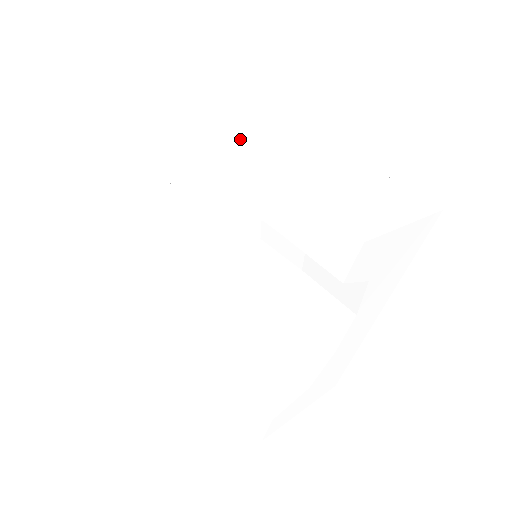
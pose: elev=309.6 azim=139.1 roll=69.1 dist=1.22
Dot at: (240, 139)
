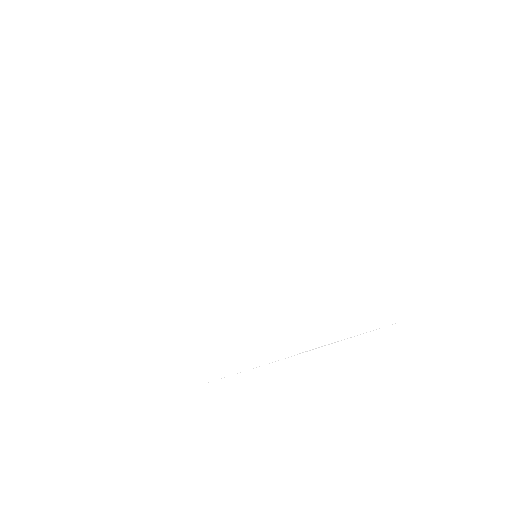
Dot at: (276, 189)
